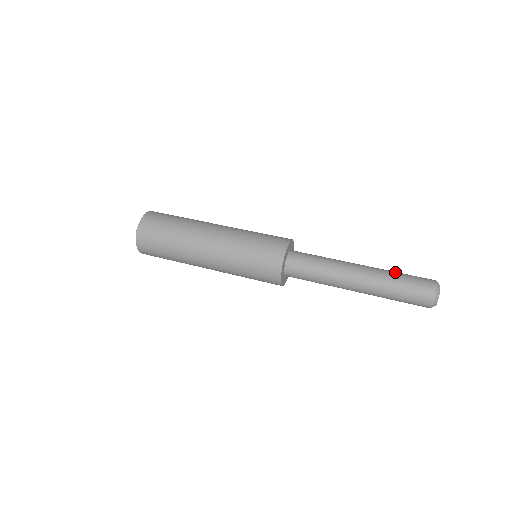
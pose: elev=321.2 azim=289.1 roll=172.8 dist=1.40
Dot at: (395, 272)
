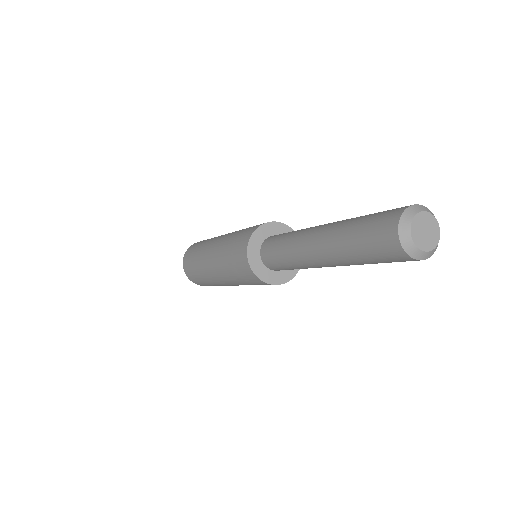
Dot at: occluded
